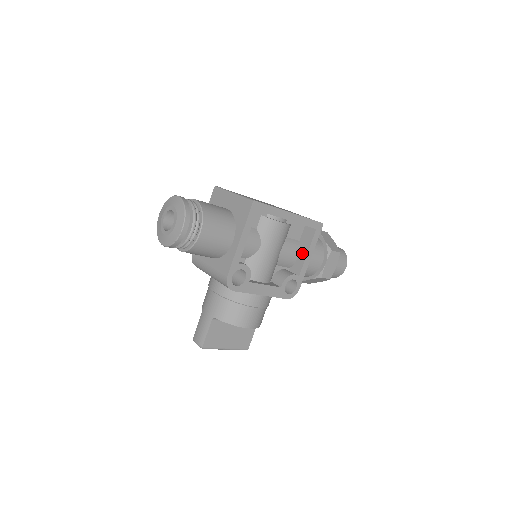
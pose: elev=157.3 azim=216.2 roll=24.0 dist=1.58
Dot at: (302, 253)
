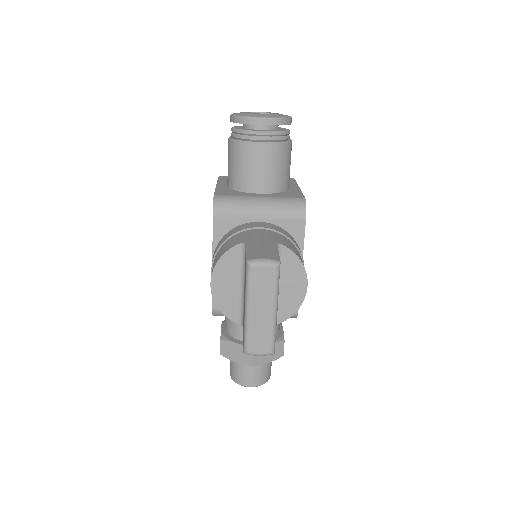
Dot at: occluded
